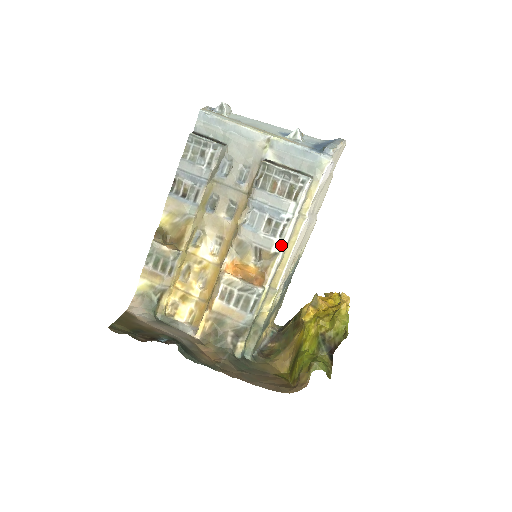
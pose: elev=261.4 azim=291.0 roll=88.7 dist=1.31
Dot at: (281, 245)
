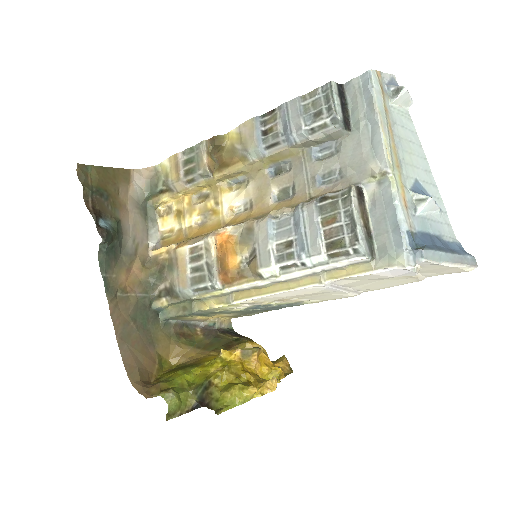
Dot at: (274, 276)
